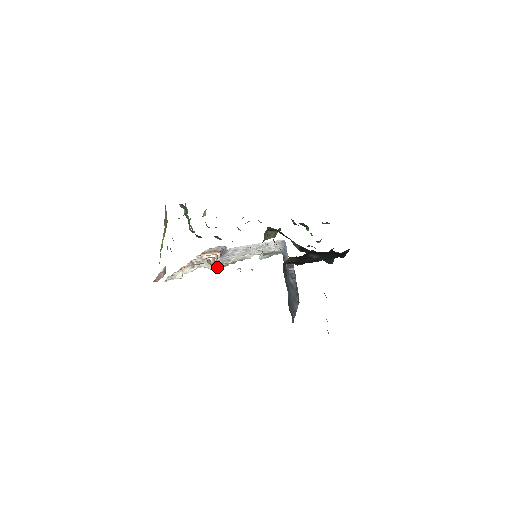
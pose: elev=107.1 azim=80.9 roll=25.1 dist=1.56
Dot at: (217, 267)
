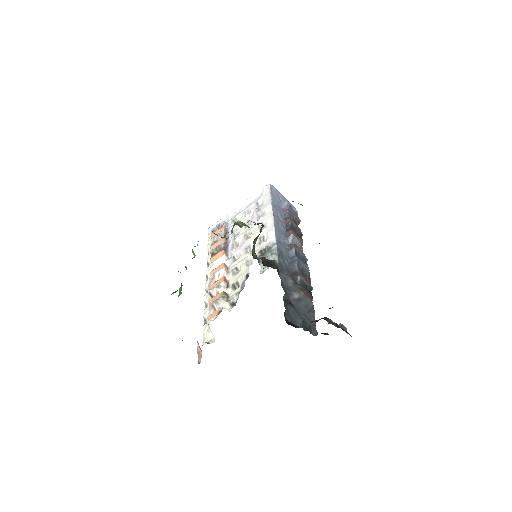
Dot at: (233, 301)
